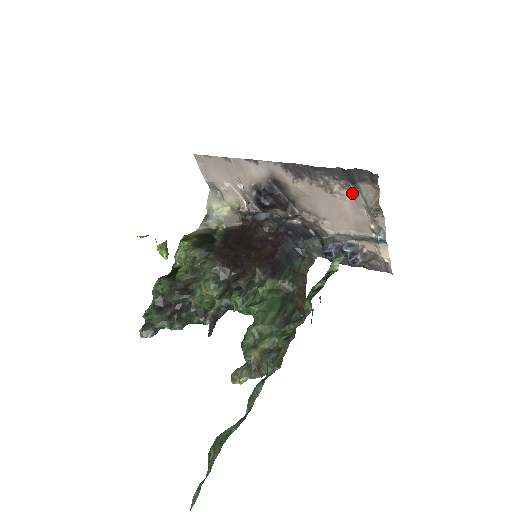
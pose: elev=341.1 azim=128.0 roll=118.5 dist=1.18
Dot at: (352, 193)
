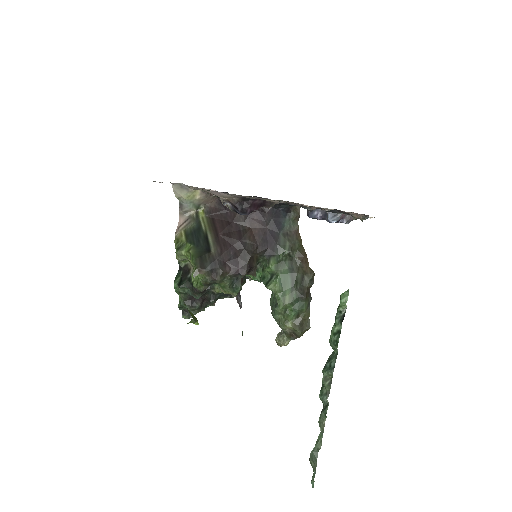
Dot at: occluded
